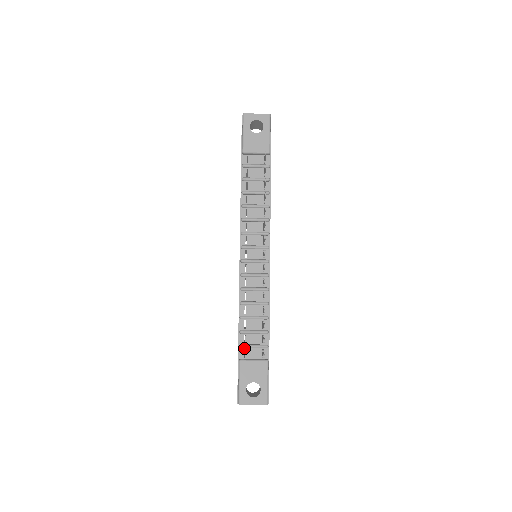
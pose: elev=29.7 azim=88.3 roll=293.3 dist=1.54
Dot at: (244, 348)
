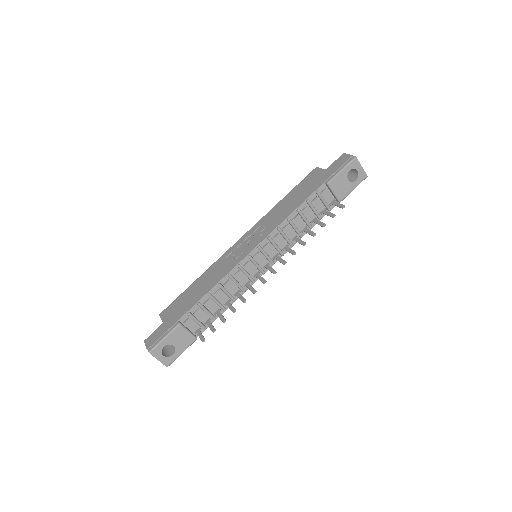
Dot at: (190, 316)
